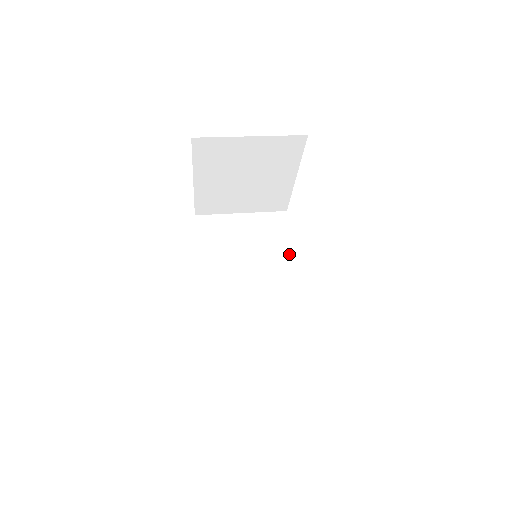
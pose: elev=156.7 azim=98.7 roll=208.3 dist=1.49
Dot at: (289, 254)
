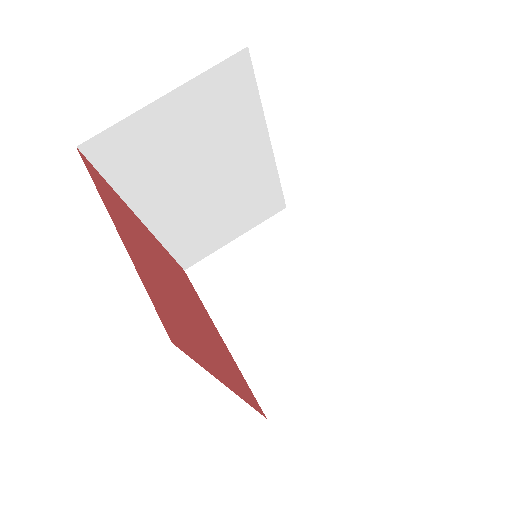
Dot at: (257, 121)
